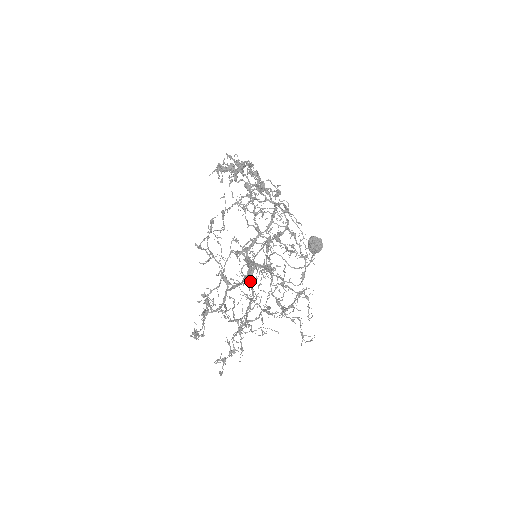
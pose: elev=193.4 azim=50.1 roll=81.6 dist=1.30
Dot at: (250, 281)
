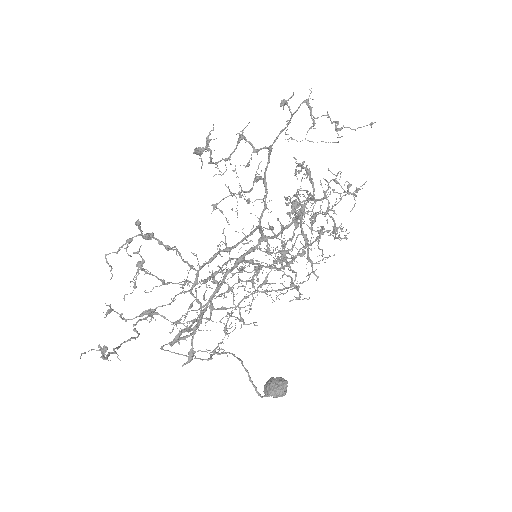
Dot at: (259, 225)
